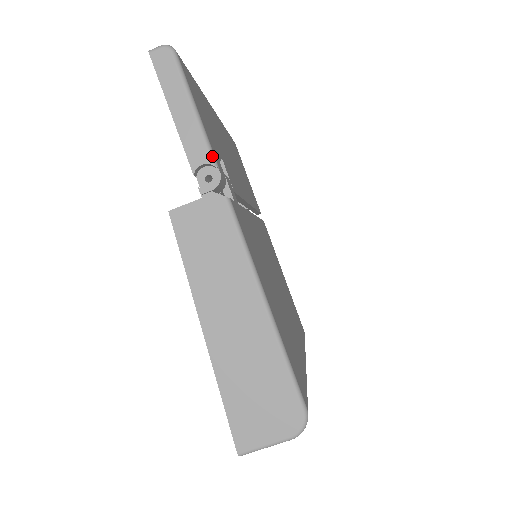
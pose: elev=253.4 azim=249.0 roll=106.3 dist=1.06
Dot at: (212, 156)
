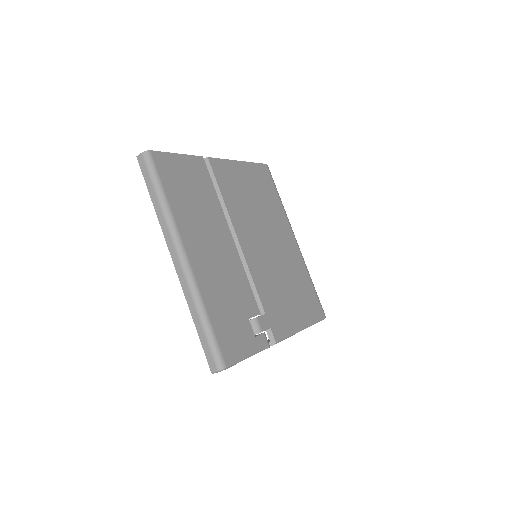
Dot at: occluded
